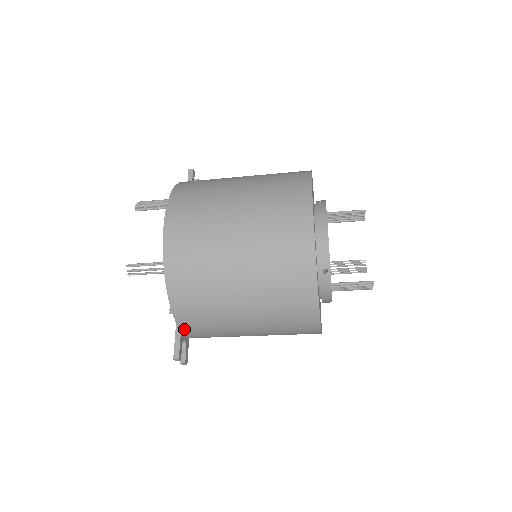
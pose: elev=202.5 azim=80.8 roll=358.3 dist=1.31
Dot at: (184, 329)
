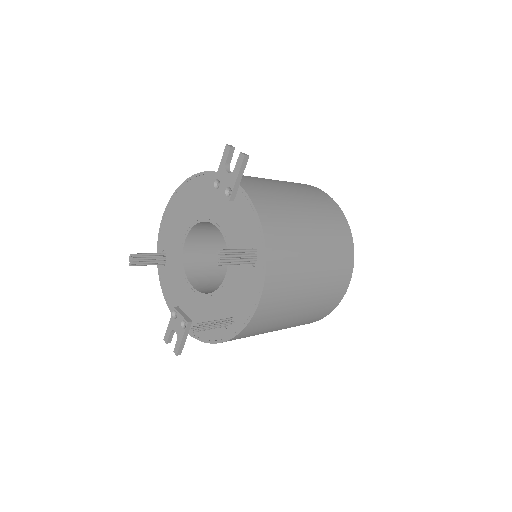
Dot at: occluded
